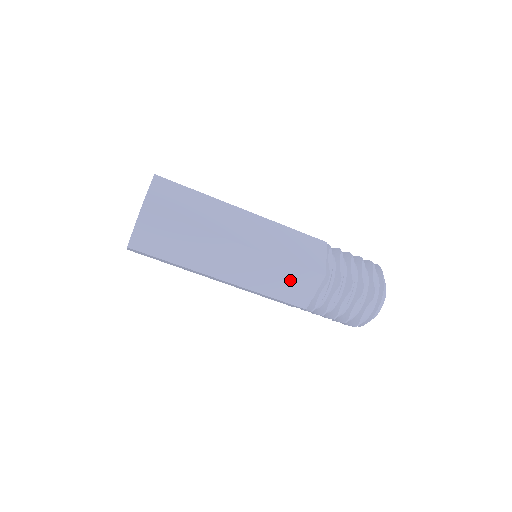
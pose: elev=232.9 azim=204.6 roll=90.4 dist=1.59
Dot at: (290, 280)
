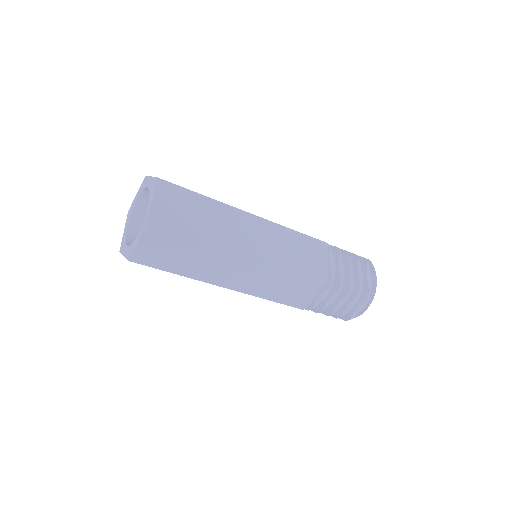
Dot at: (293, 286)
